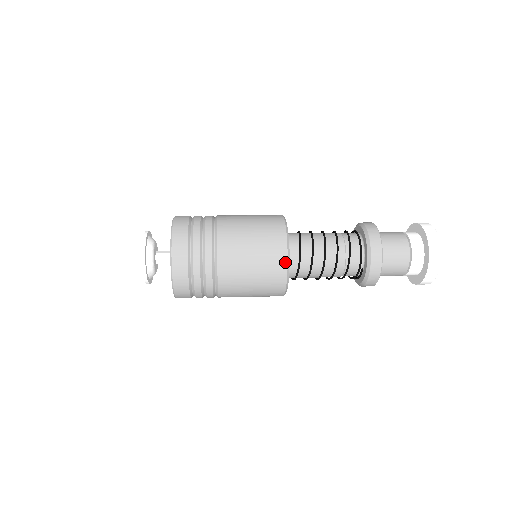
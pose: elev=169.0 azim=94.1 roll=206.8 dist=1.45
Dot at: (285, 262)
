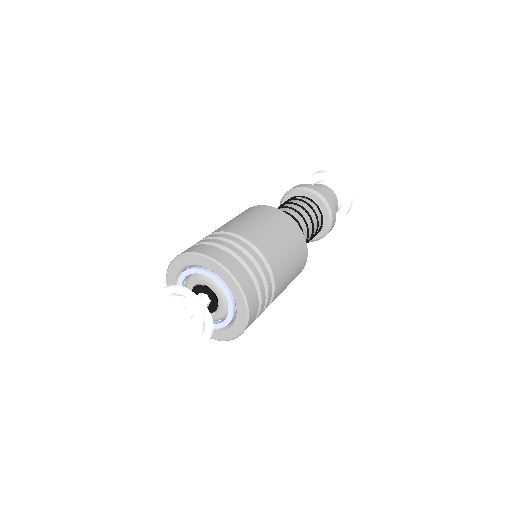
Dot at: (306, 248)
